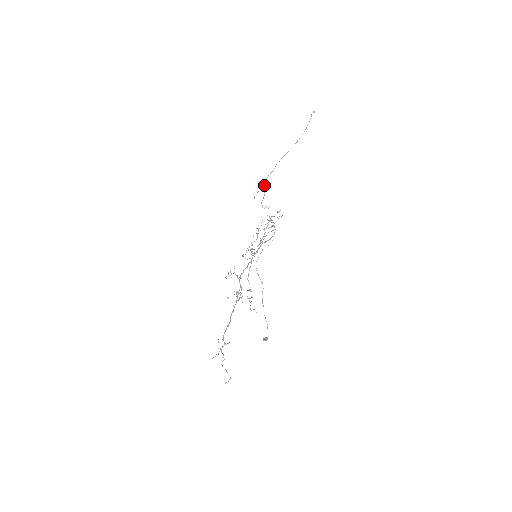
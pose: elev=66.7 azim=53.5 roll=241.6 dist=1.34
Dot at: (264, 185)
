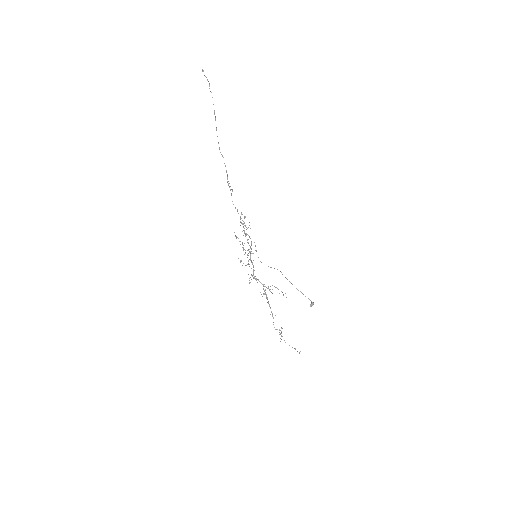
Dot at: (227, 178)
